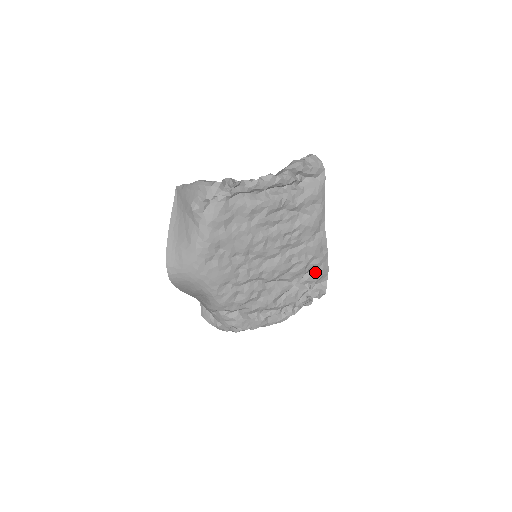
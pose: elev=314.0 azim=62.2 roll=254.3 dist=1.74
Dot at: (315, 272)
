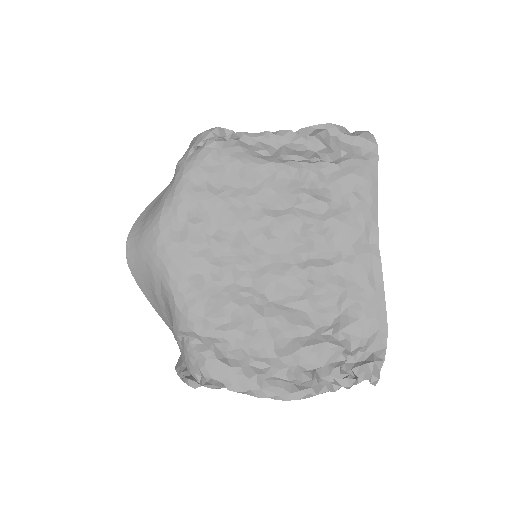
Dot at: (359, 319)
